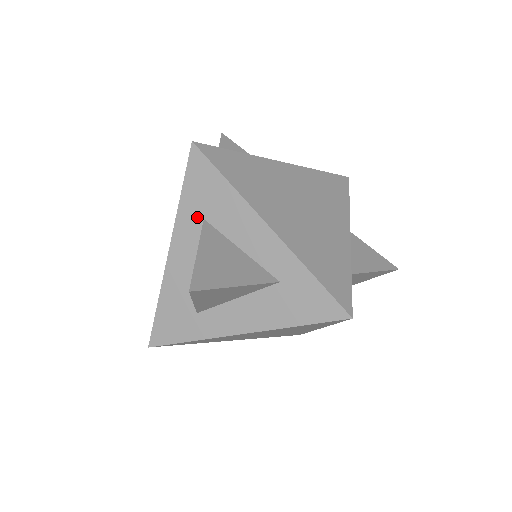
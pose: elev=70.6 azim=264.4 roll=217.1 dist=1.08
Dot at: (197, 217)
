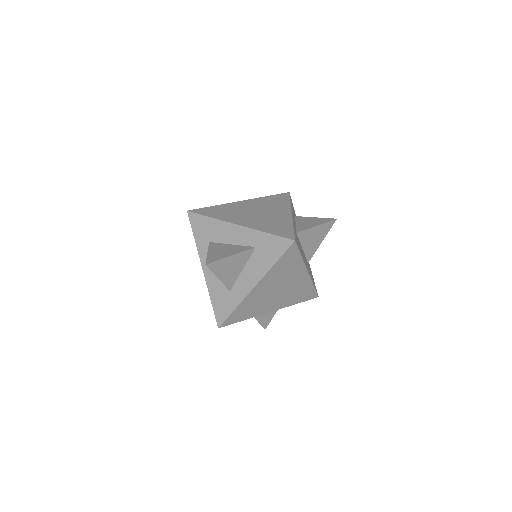
Dot at: (206, 243)
